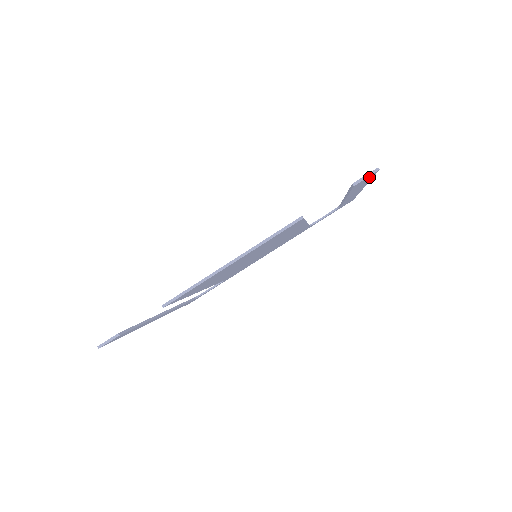
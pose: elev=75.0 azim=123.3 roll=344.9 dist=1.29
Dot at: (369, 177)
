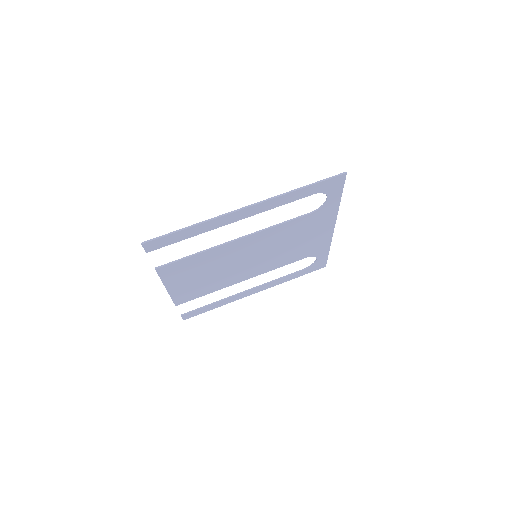
Dot at: (154, 243)
